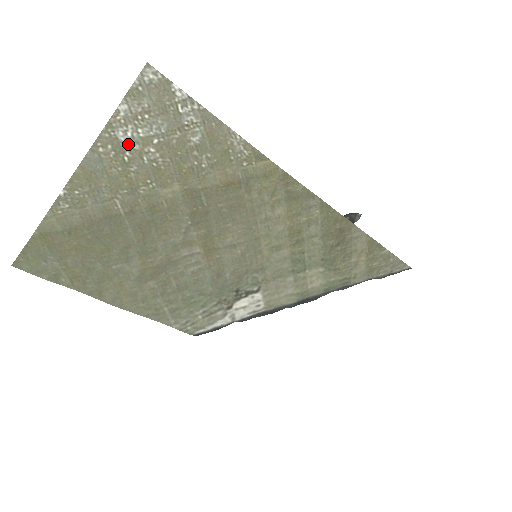
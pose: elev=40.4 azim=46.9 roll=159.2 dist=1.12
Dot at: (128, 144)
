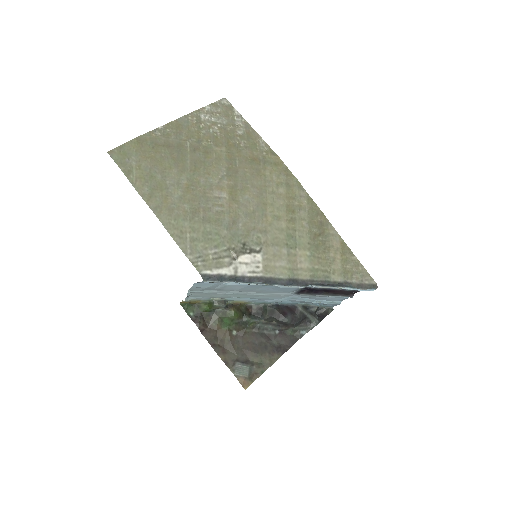
Dot at: (205, 121)
